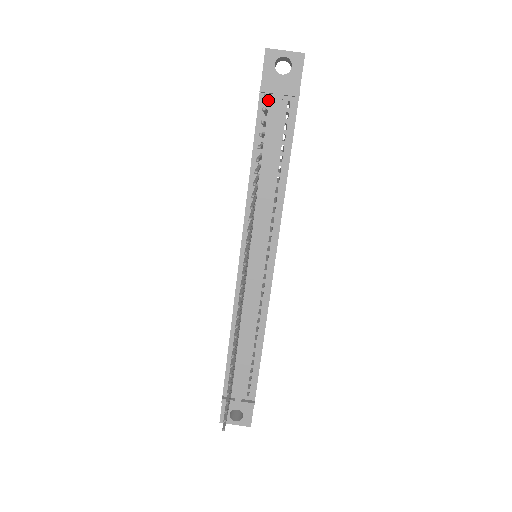
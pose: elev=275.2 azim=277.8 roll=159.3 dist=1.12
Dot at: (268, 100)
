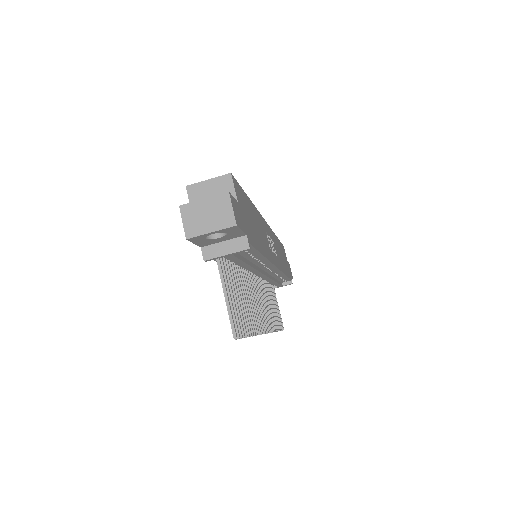
Dot at: (223, 277)
